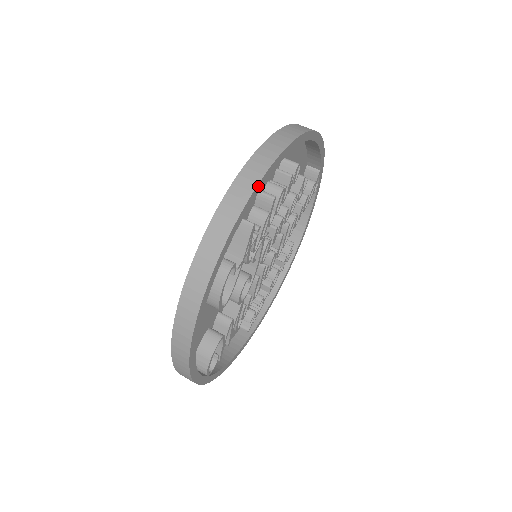
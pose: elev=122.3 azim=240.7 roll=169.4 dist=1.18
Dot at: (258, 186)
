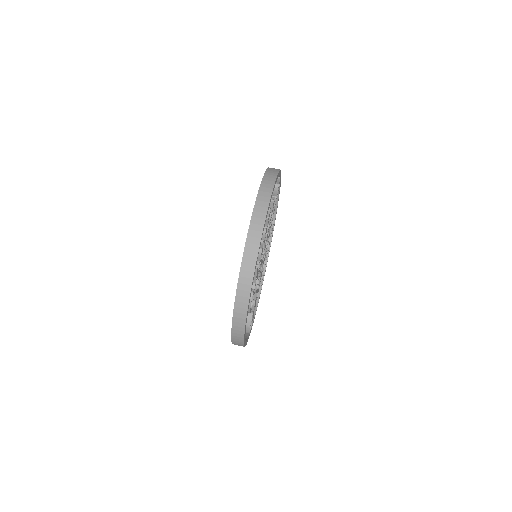
Dot at: occluded
